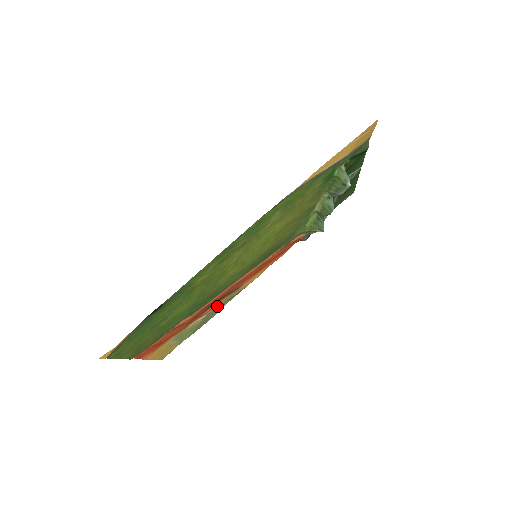
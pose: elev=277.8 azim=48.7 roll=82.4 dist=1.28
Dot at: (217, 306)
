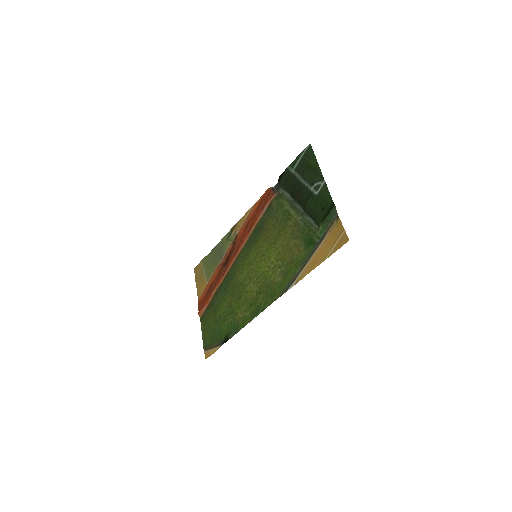
Dot at: (225, 250)
